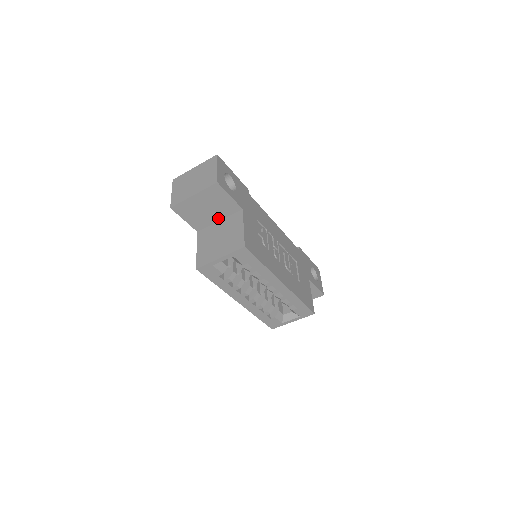
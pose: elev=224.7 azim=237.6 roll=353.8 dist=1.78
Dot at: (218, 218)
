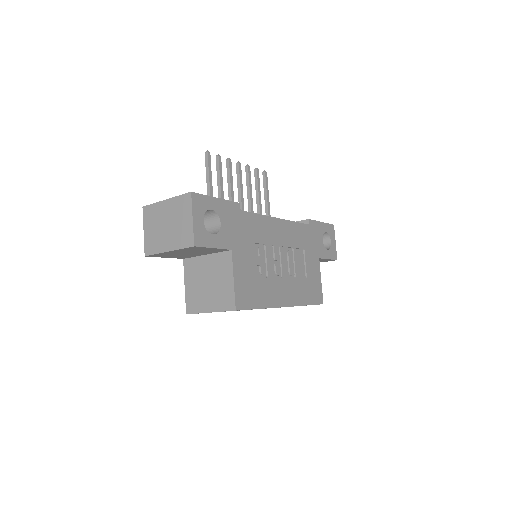
Dot at: (204, 254)
